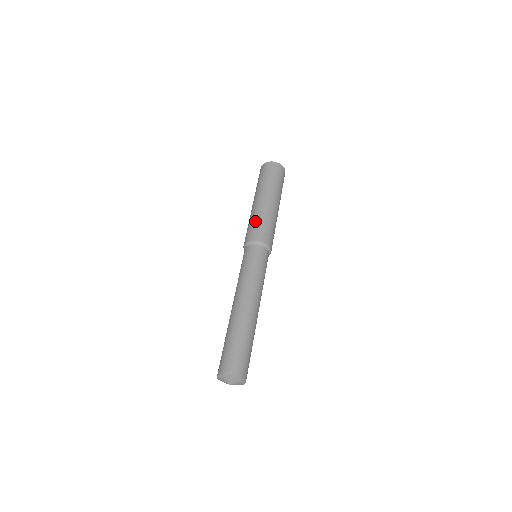
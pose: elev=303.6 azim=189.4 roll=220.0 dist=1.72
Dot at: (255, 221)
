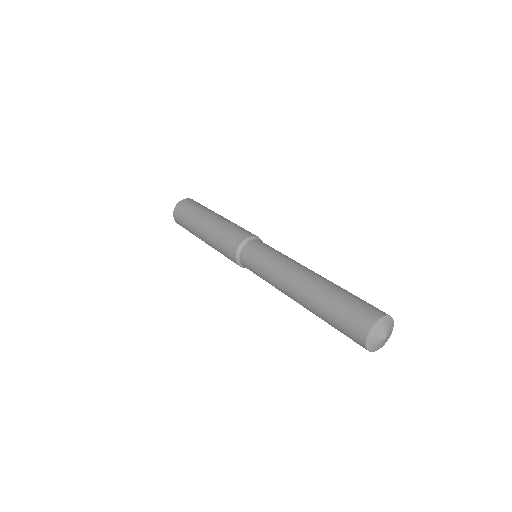
Dot at: occluded
